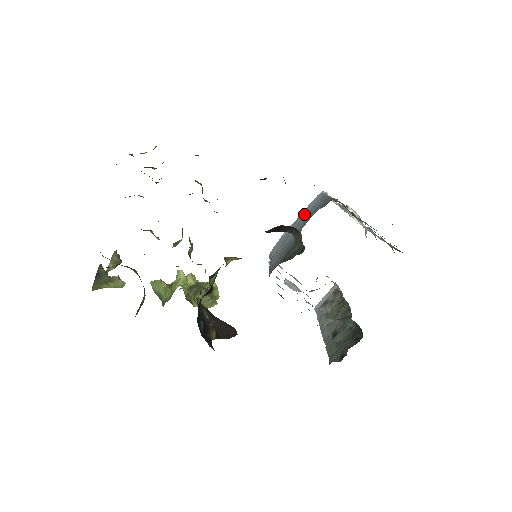
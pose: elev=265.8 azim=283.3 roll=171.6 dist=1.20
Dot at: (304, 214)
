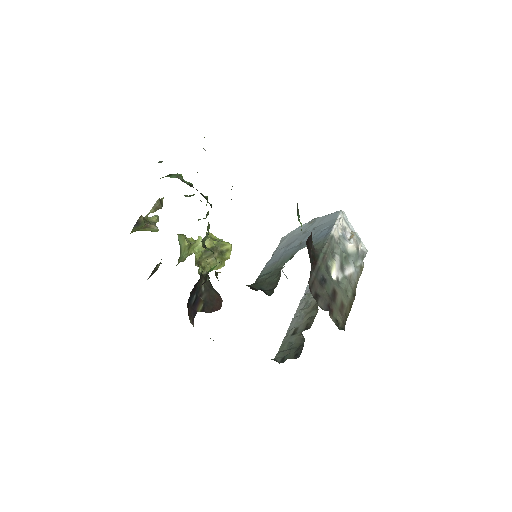
Dot at: (317, 224)
